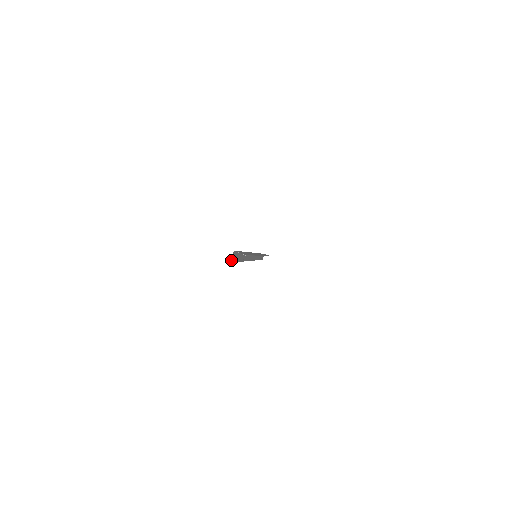
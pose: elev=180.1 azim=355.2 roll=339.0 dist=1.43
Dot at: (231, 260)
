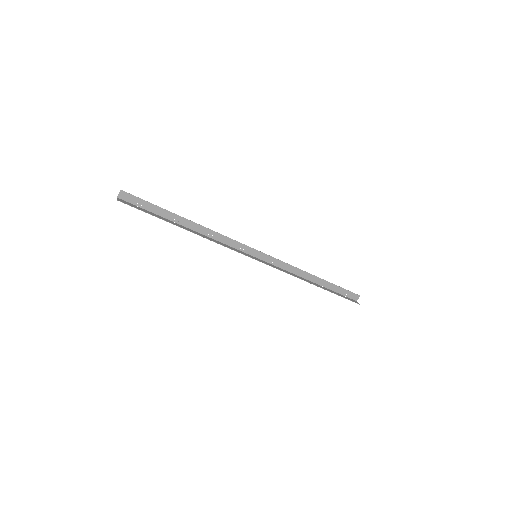
Dot at: occluded
